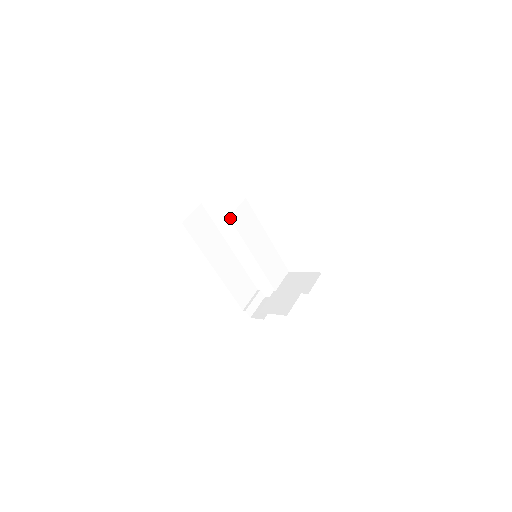
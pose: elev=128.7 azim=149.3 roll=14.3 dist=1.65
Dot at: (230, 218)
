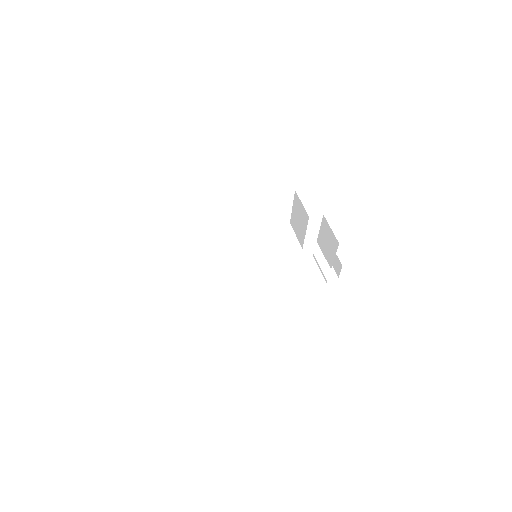
Dot at: occluded
